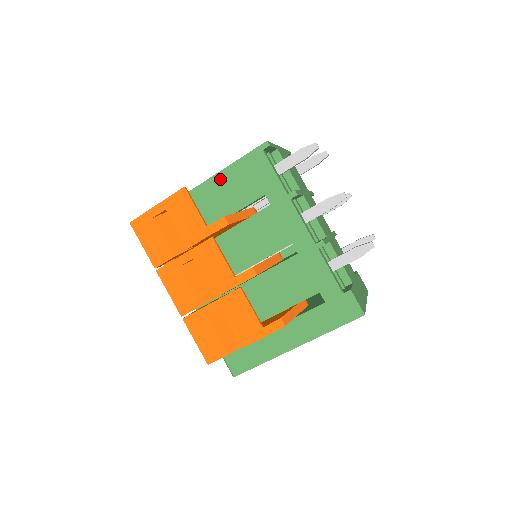
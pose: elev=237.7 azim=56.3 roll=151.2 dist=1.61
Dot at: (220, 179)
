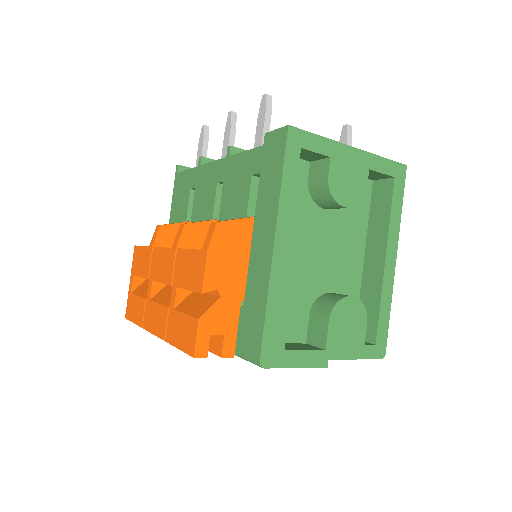
Dot at: occluded
